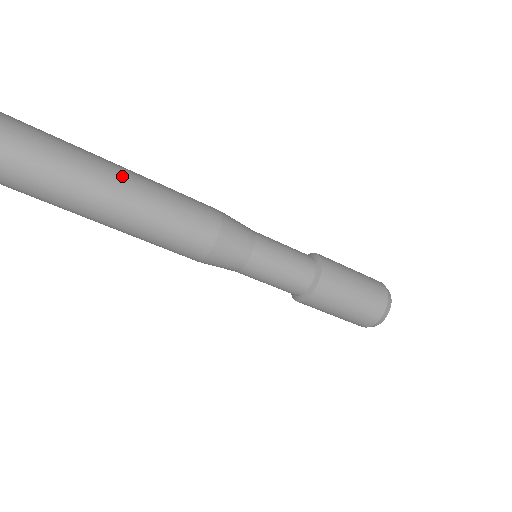
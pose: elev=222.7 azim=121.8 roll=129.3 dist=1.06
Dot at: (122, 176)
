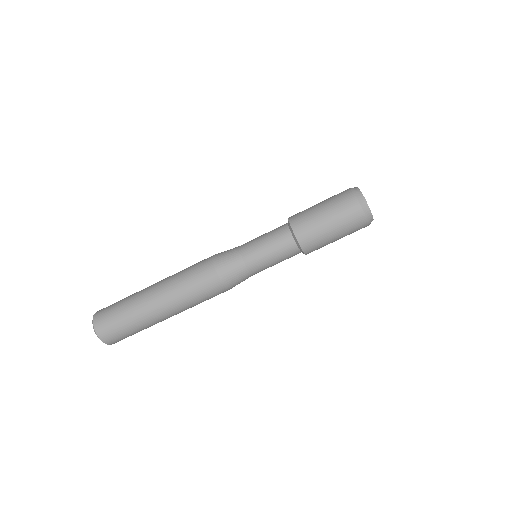
Dot at: (154, 295)
